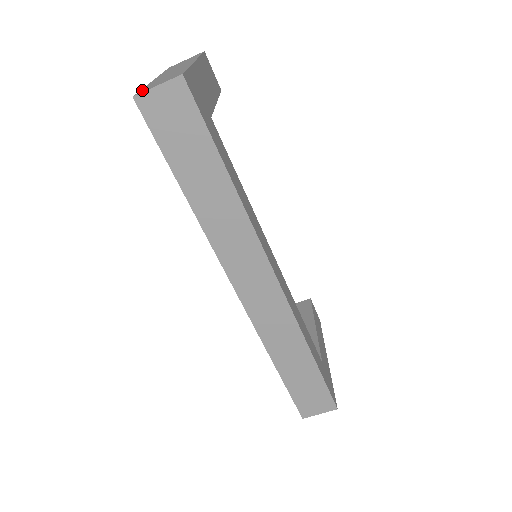
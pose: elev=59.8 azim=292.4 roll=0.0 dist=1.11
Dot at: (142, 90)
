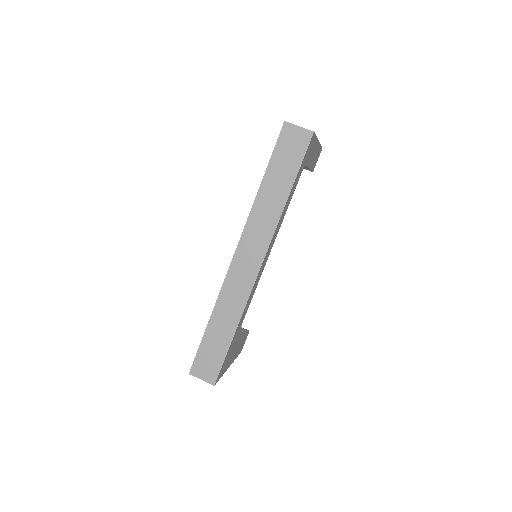
Dot at: occluded
